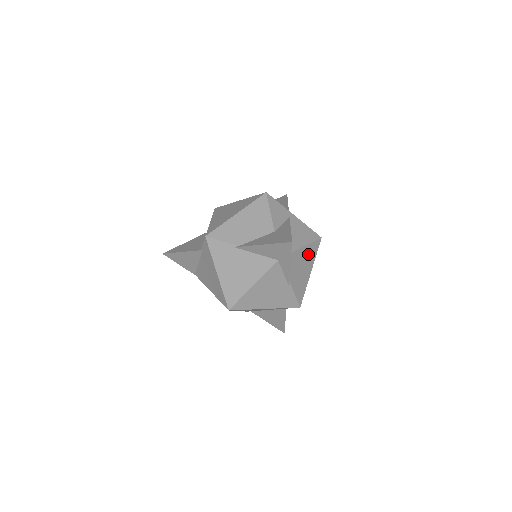
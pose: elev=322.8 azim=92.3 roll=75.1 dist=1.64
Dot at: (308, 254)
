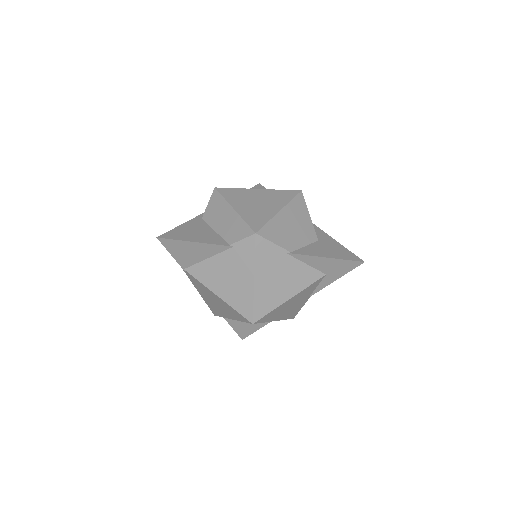
Dot at: occluded
